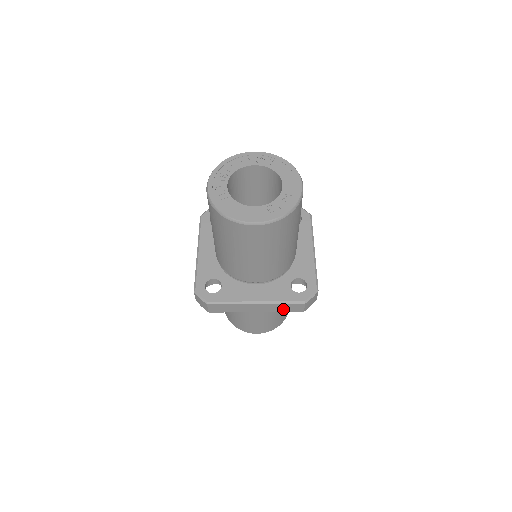
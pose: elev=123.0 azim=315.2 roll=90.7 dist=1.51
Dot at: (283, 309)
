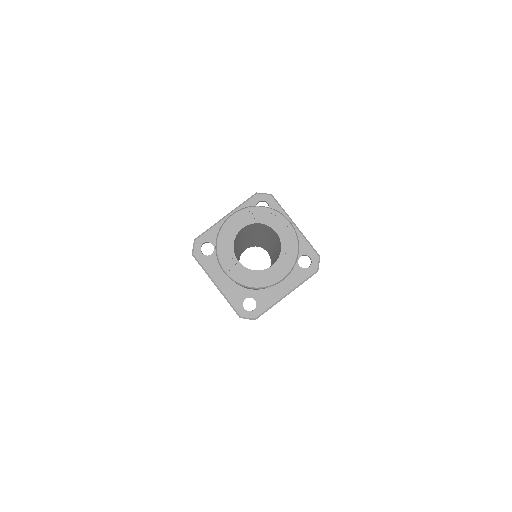
Dot at: occluded
